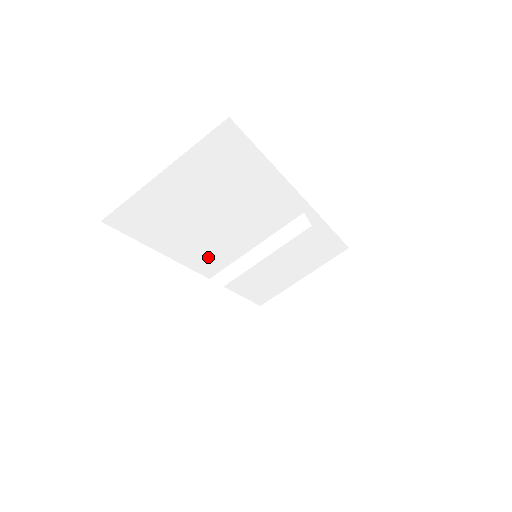
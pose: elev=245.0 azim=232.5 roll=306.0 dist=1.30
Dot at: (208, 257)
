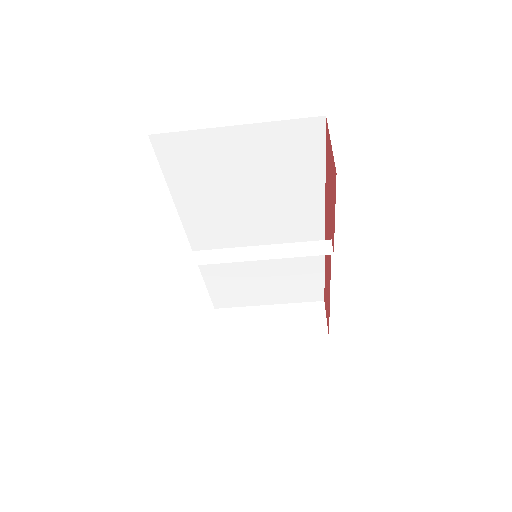
Dot at: (209, 232)
